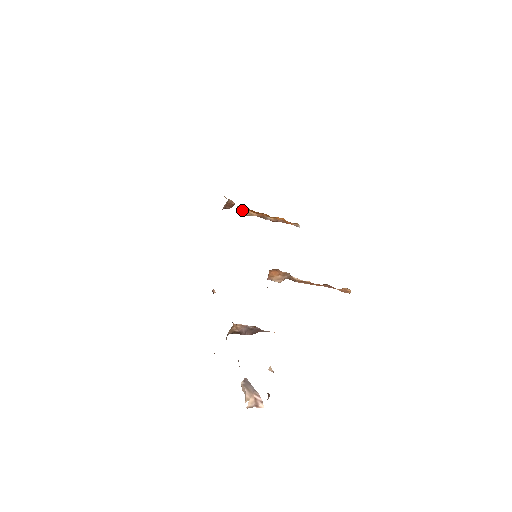
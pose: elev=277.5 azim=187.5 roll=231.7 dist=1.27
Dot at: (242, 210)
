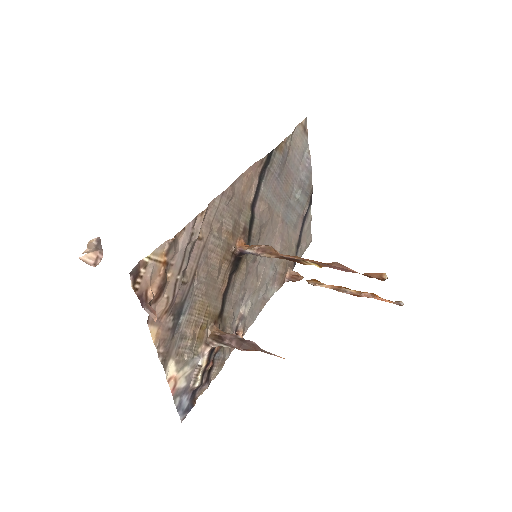
Dot at: (310, 281)
